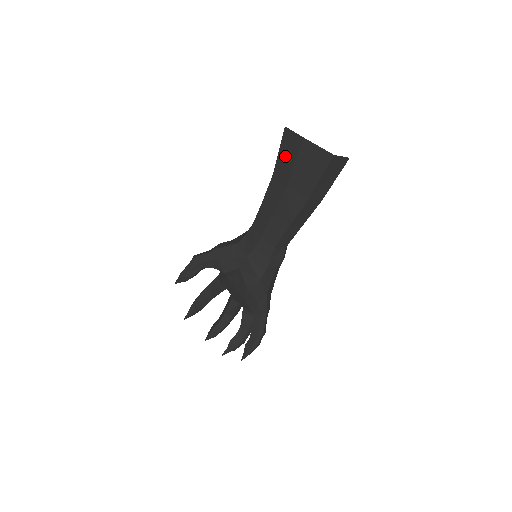
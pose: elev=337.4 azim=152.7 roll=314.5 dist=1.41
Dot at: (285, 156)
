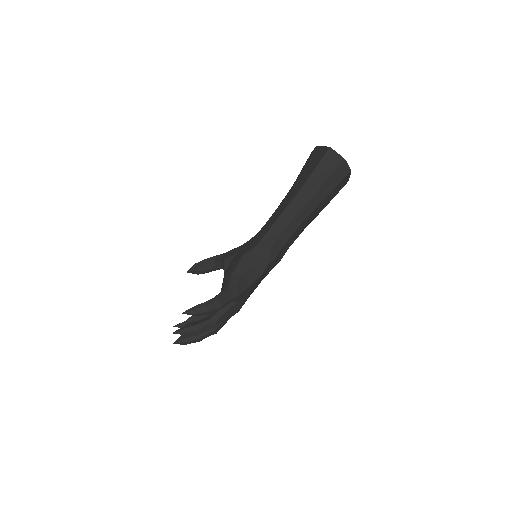
Dot at: occluded
